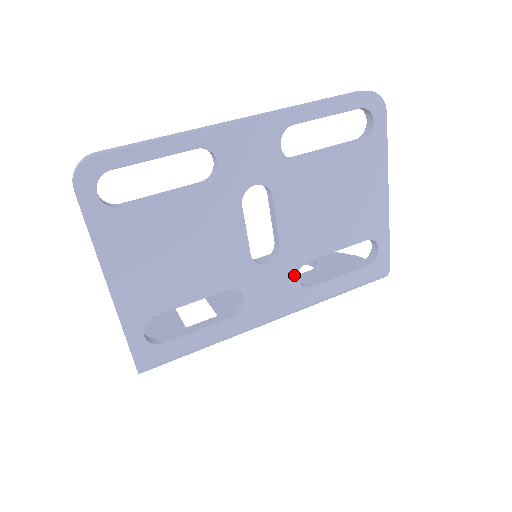
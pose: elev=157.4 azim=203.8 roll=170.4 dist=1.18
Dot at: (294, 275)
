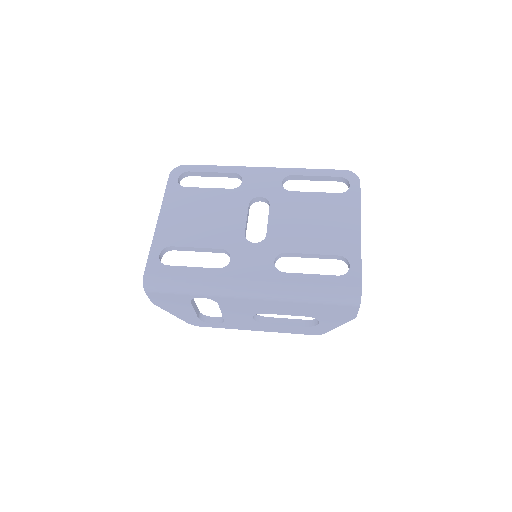
Dot at: (272, 258)
